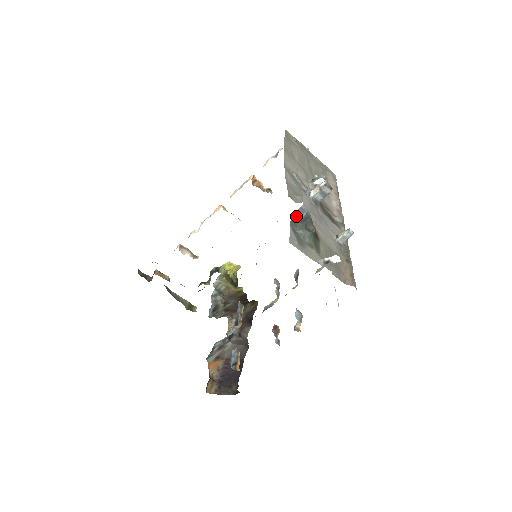
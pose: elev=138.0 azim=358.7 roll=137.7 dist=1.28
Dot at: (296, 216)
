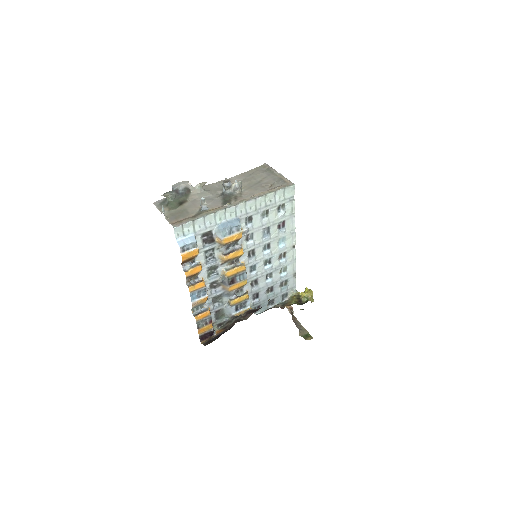
Dot at: occluded
